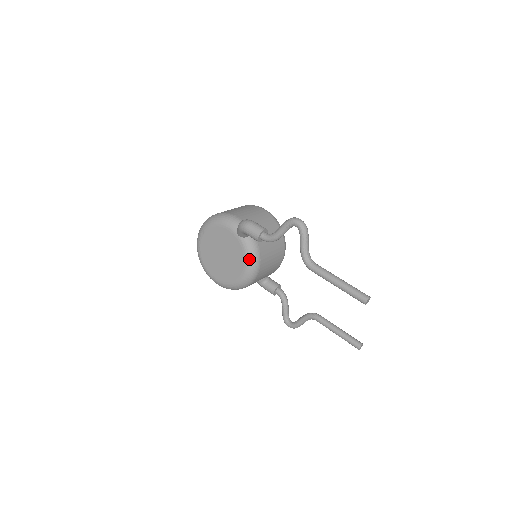
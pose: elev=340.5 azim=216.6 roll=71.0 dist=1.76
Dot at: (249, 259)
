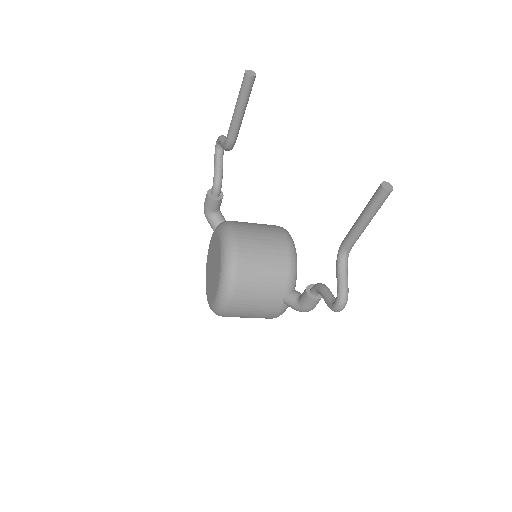
Dot at: (221, 232)
